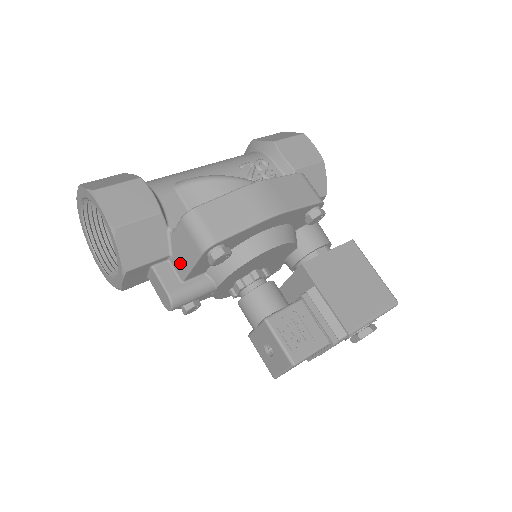
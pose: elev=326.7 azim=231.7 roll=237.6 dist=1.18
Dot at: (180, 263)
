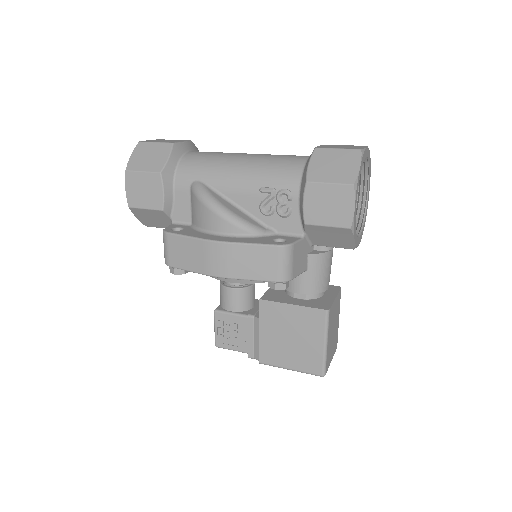
Dot at: occluded
